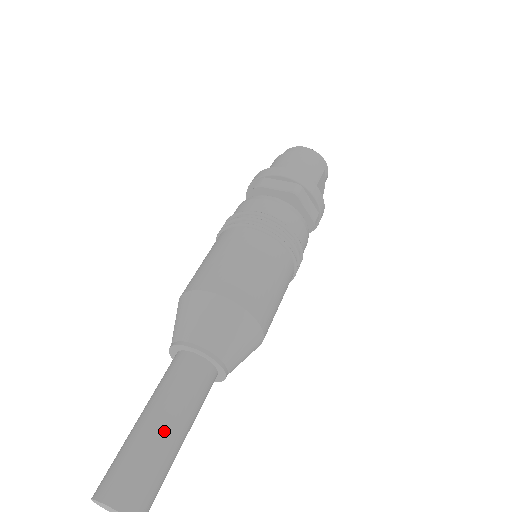
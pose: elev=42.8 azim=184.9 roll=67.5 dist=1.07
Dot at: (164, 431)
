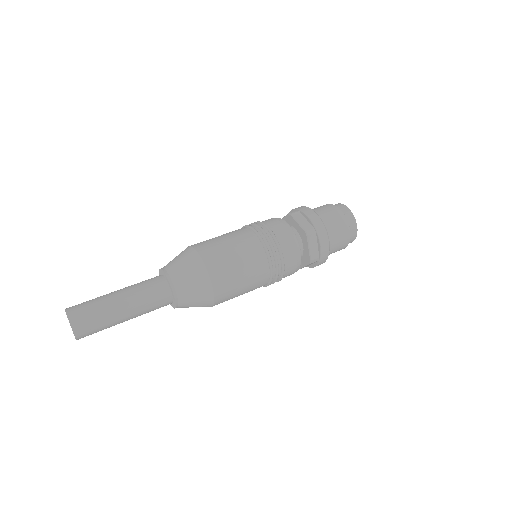
Dot at: (113, 293)
